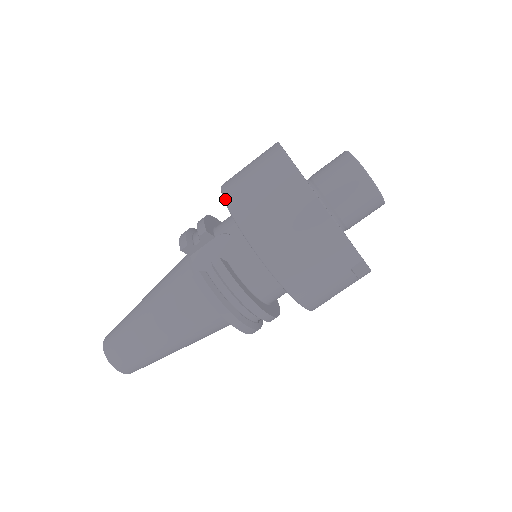
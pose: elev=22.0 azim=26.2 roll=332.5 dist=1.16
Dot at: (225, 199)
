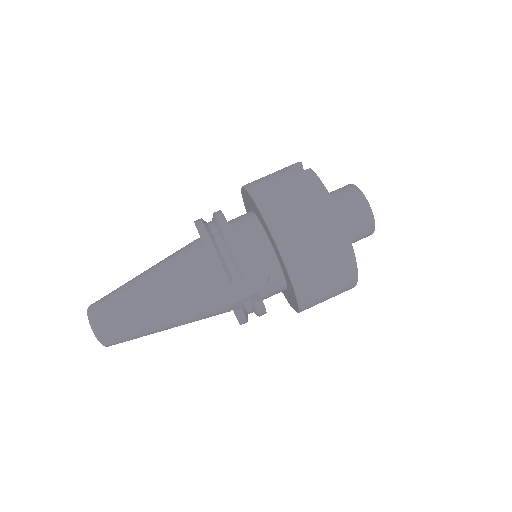
Dot at: (286, 262)
